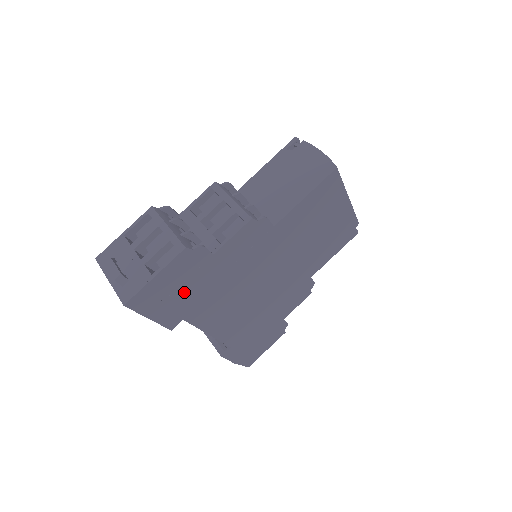
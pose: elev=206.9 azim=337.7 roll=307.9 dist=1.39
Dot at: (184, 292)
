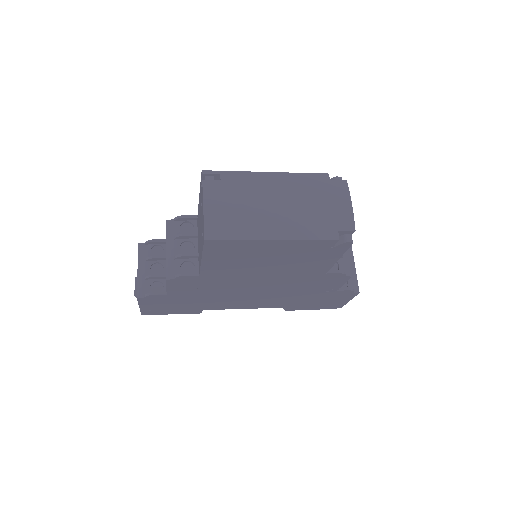
Dot at: (177, 305)
